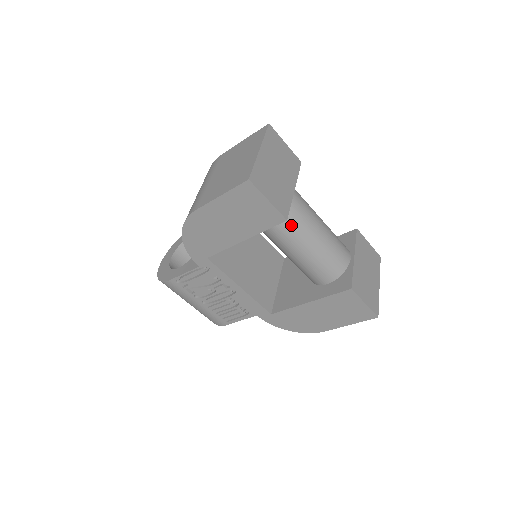
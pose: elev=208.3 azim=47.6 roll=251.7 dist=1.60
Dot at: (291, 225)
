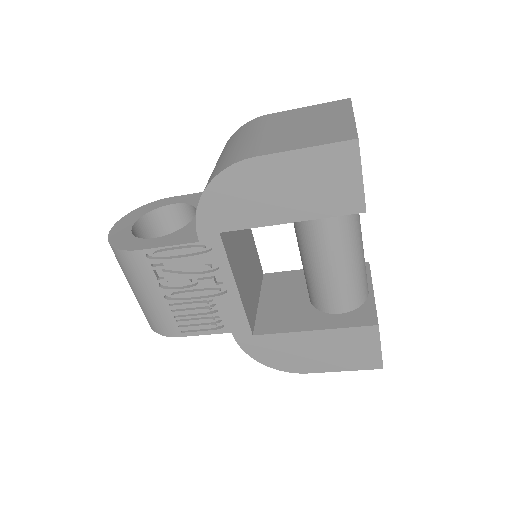
Dot at: (345, 225)
